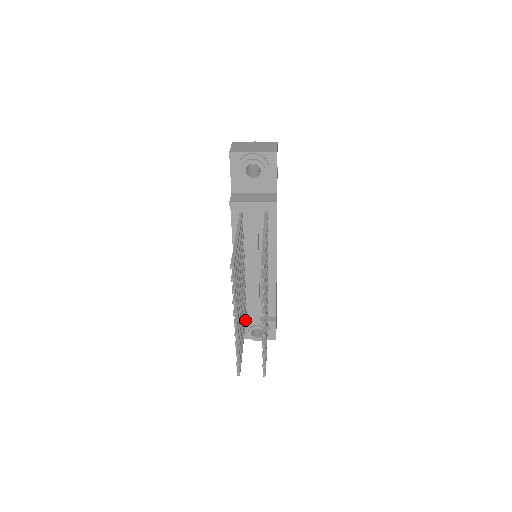
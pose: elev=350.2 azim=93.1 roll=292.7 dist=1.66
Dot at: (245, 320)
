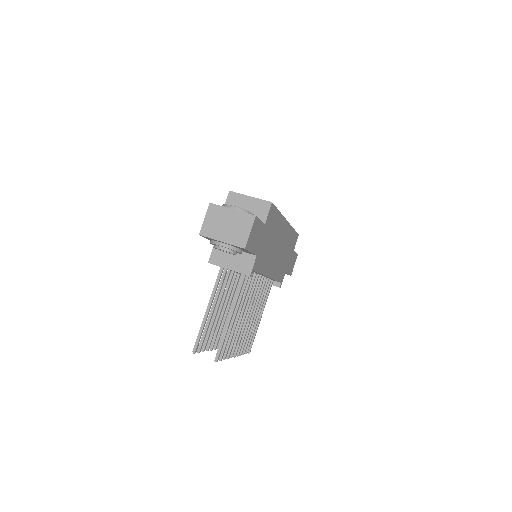
Dot at: occluded
